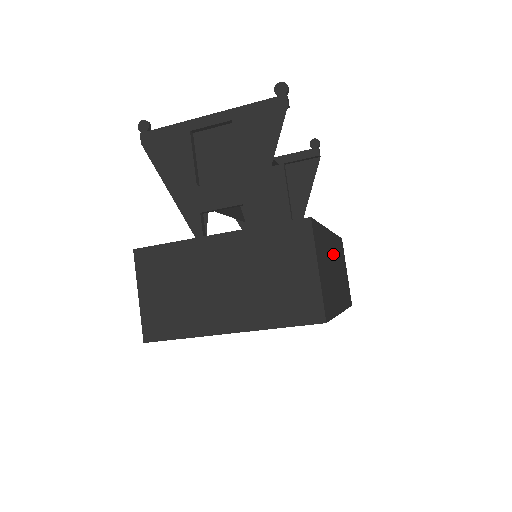
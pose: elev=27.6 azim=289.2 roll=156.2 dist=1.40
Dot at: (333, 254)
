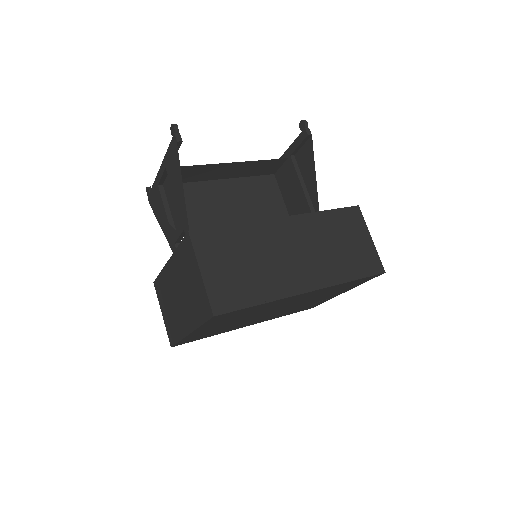
Dot at: (289, 238)
